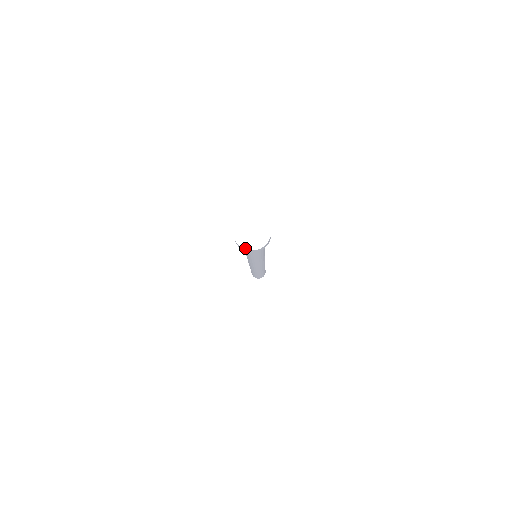
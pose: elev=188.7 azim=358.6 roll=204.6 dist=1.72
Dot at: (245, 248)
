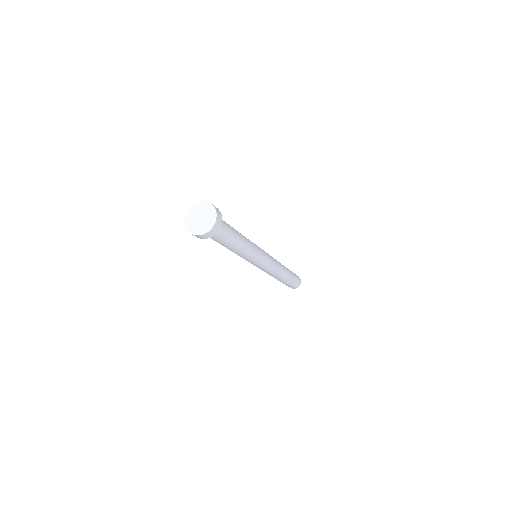
Dot at: (207, 231)
